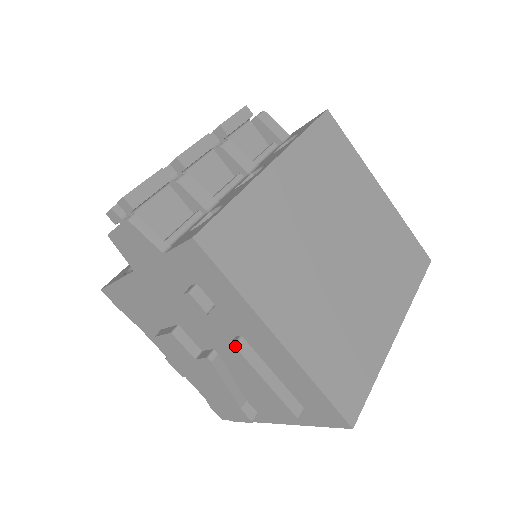
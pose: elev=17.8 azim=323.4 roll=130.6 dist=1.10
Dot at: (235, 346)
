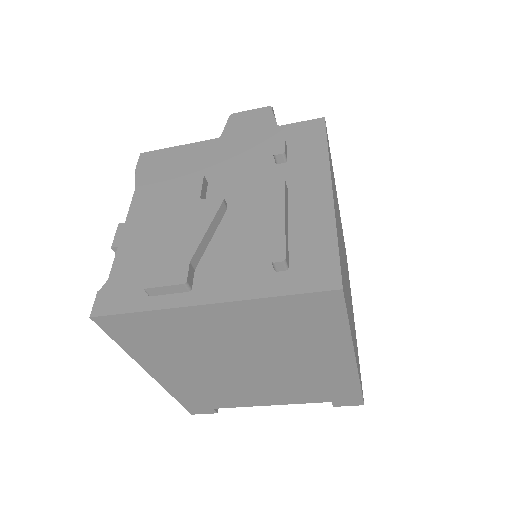
Dot at: occluded
